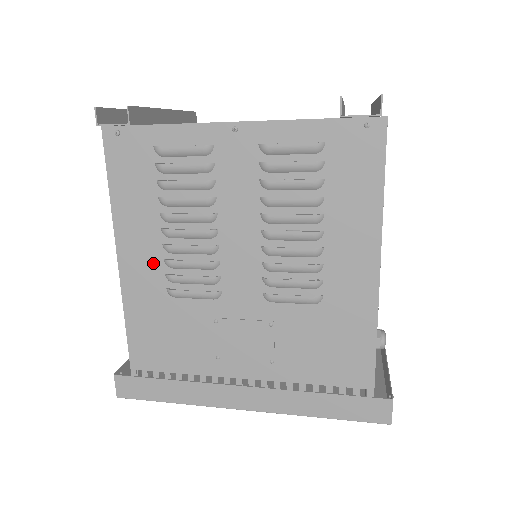
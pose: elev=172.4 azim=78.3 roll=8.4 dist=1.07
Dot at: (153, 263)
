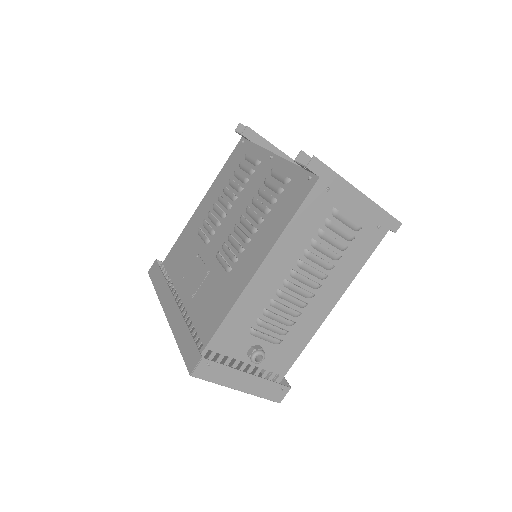
Dot at: (206, 211)
